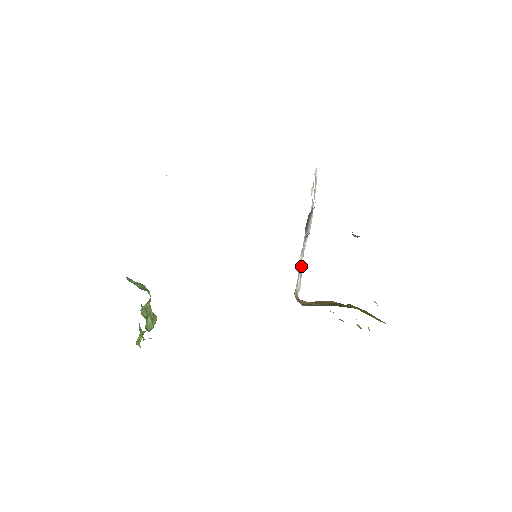
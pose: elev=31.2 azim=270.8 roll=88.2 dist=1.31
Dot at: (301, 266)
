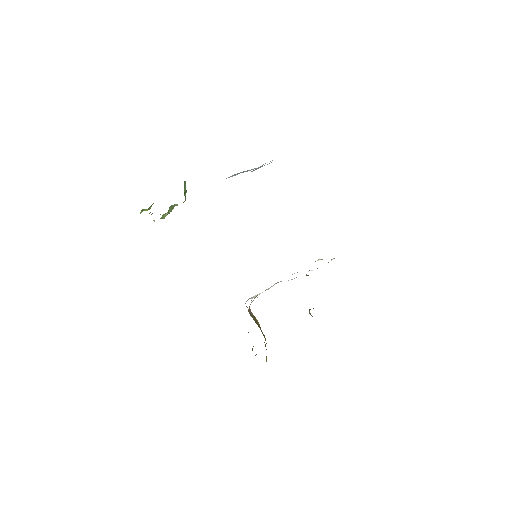
Dot at: (268, 289)
